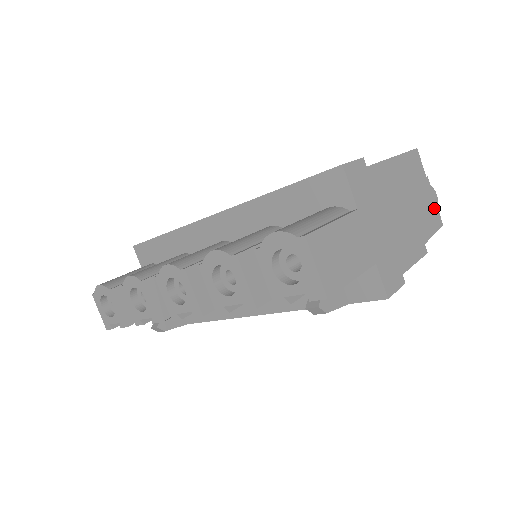
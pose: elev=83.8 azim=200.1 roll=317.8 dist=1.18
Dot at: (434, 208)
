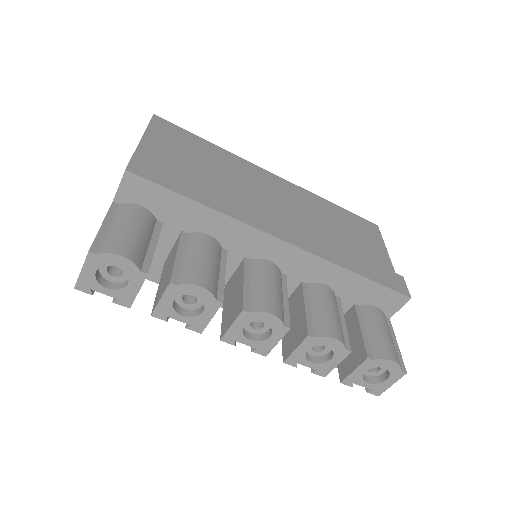
Dot at: occluded
